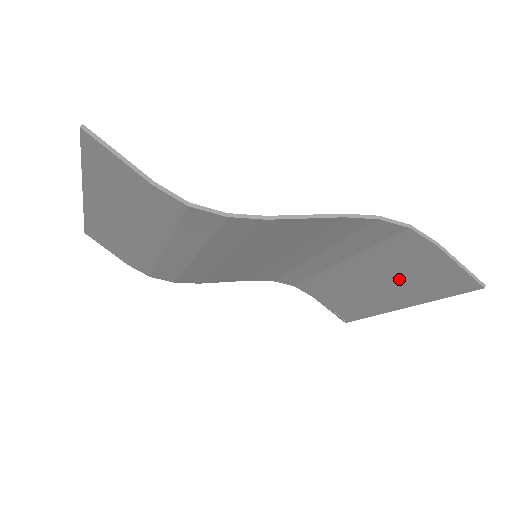
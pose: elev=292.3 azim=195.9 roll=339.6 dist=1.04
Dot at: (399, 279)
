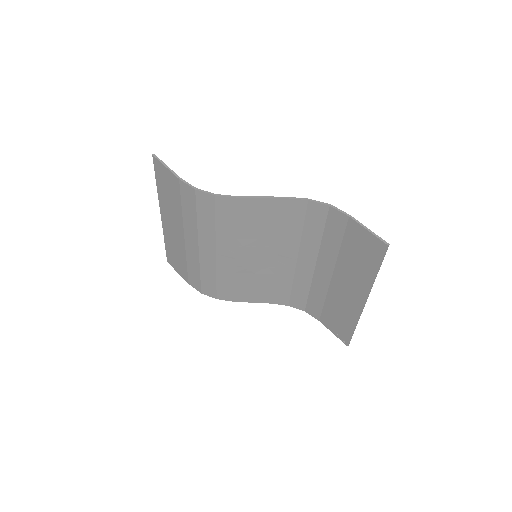
Dot at: (349, 265)
